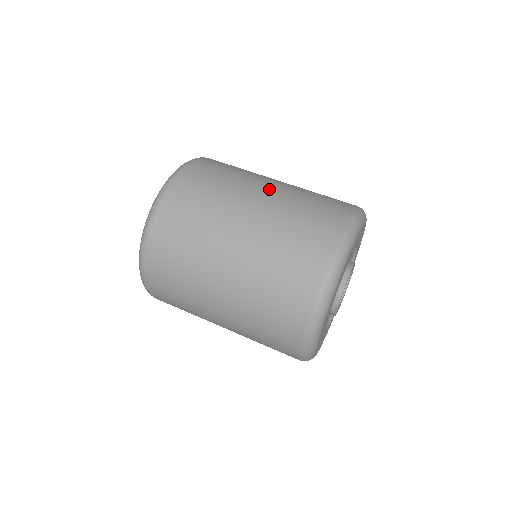
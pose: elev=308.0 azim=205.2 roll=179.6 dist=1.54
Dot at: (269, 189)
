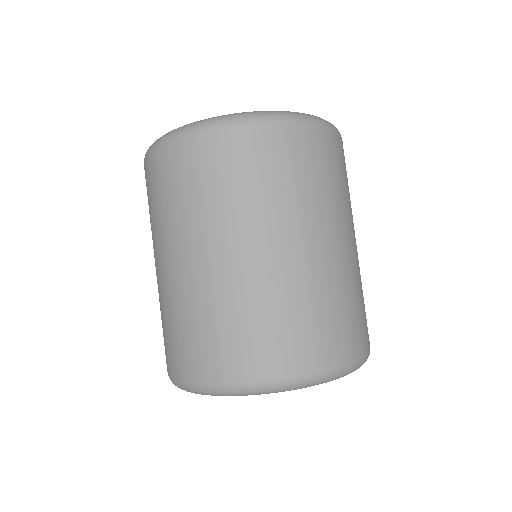
Dot at: (297, 250)
